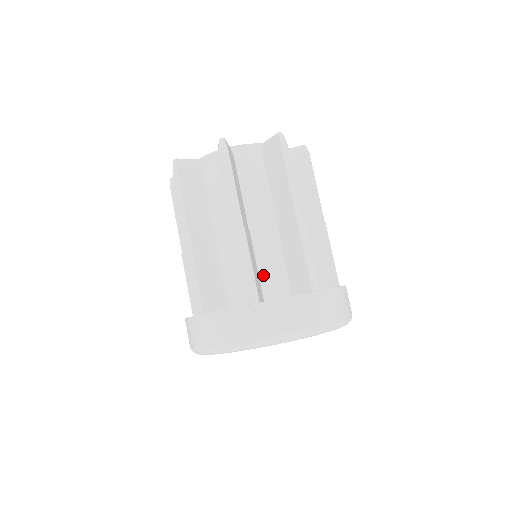
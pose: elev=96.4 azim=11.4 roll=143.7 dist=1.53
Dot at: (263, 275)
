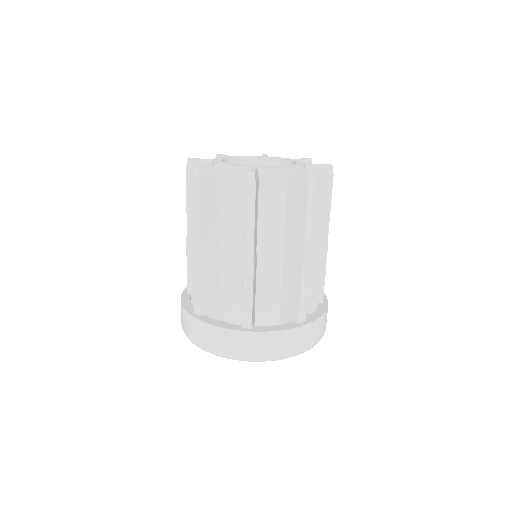
Dot at: occluded
